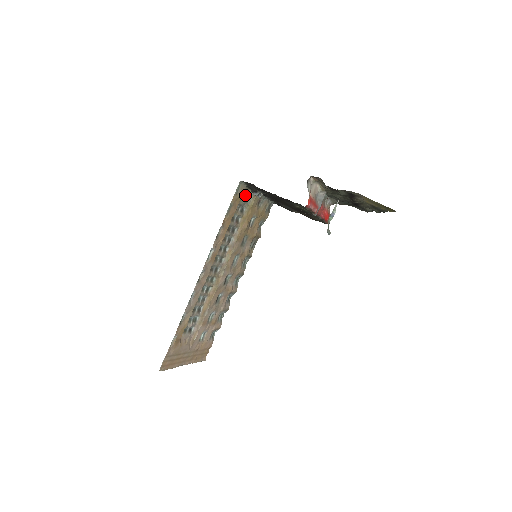
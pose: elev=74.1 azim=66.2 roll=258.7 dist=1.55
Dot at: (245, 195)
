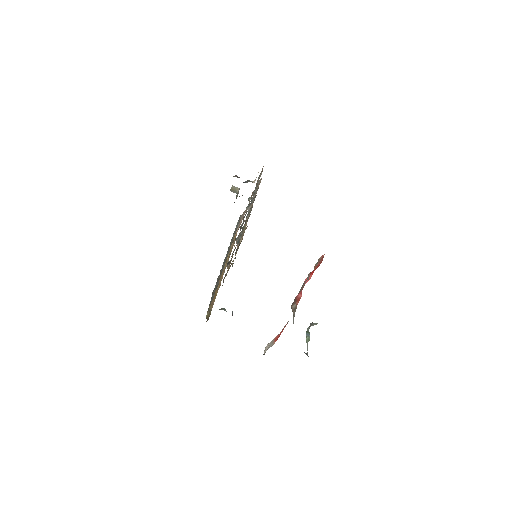
Dot at: occluded
